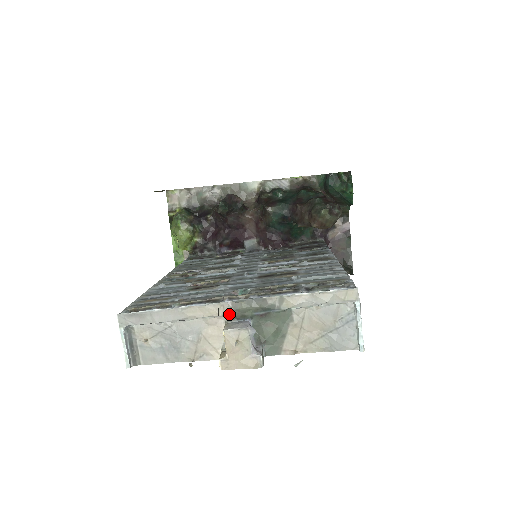
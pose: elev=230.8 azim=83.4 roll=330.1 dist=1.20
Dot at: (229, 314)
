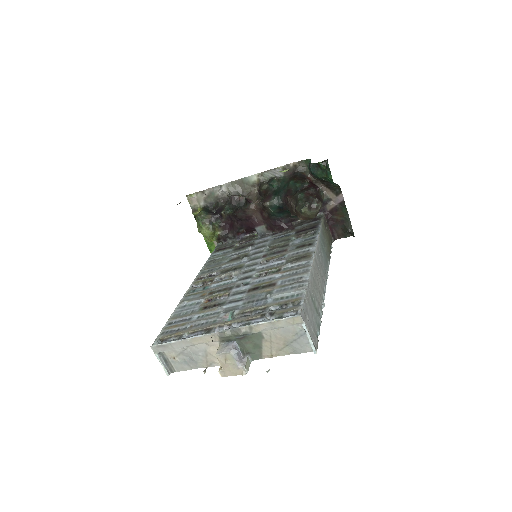
Dot at: (219, 340)
